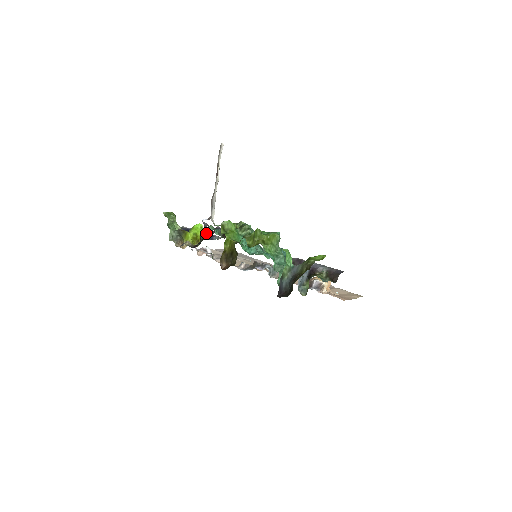
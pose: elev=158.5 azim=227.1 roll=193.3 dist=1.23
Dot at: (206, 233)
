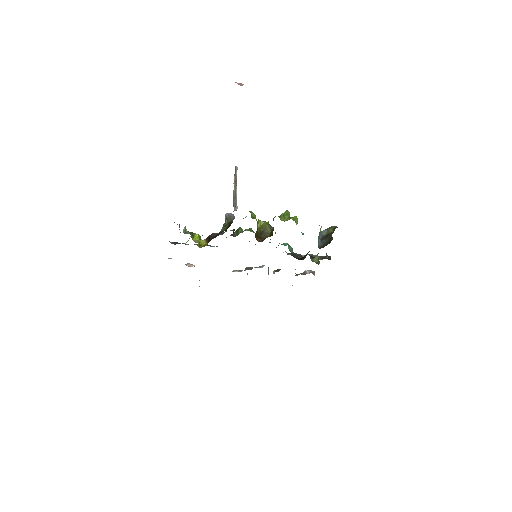
Dot at: (216, 233)
